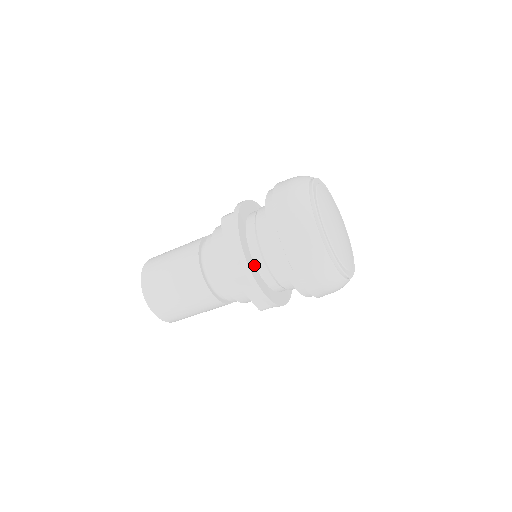
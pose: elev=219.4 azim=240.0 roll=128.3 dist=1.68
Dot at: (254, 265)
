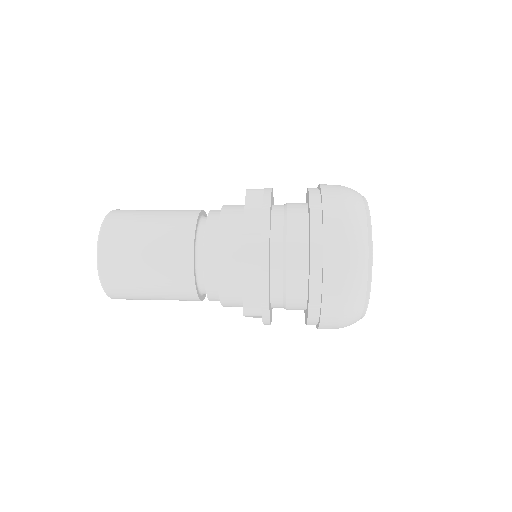
Dot at: (270, 301)
